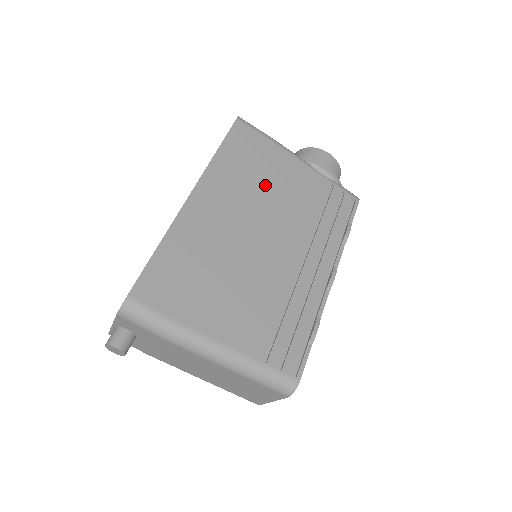
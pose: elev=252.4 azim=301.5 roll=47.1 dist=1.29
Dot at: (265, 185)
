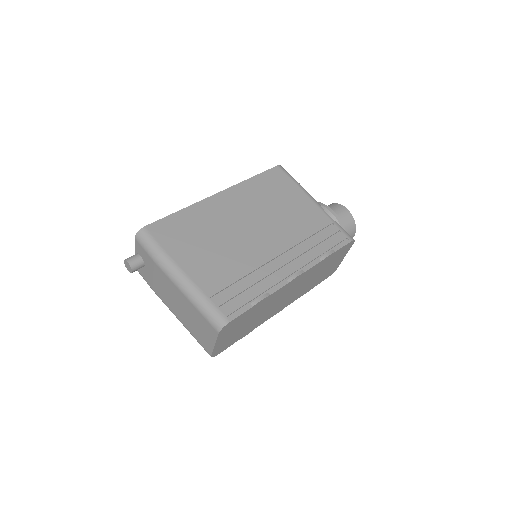
Dot at: (276, 206)
